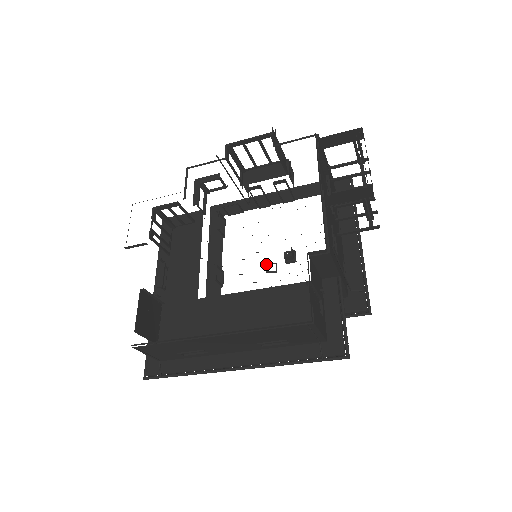
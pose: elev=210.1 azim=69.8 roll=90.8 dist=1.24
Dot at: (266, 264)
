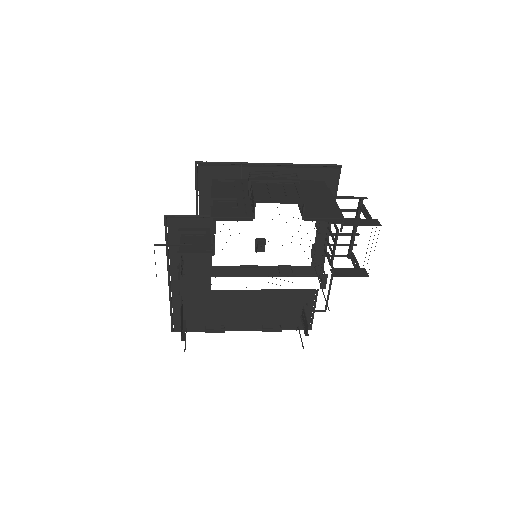
Dot at: occluded
